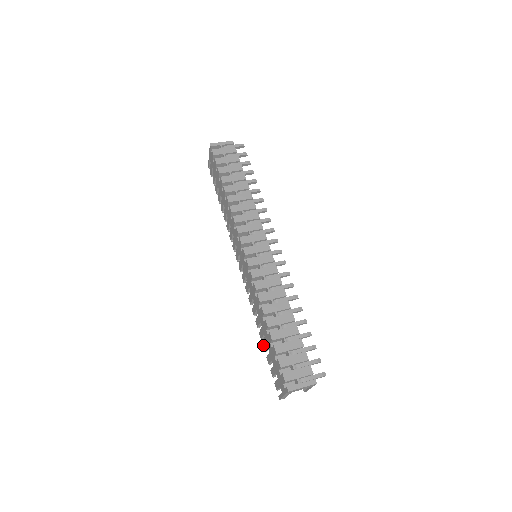
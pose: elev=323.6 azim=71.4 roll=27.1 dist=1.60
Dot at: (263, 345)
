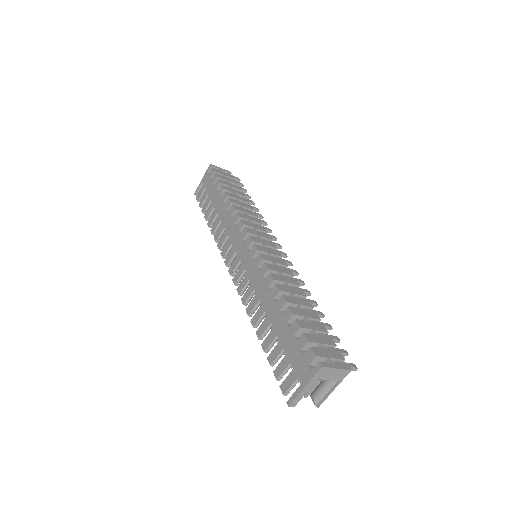
Dot at: (263, 343)
